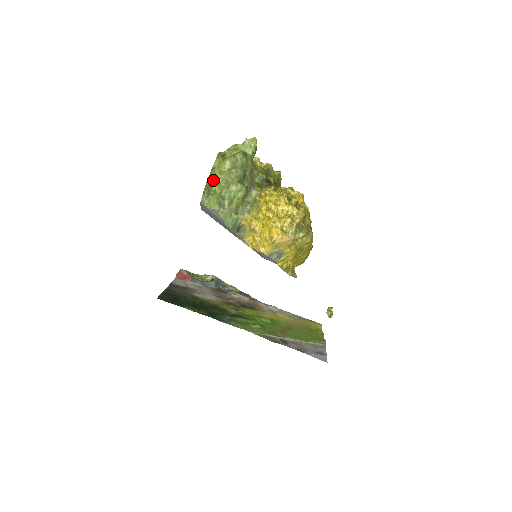
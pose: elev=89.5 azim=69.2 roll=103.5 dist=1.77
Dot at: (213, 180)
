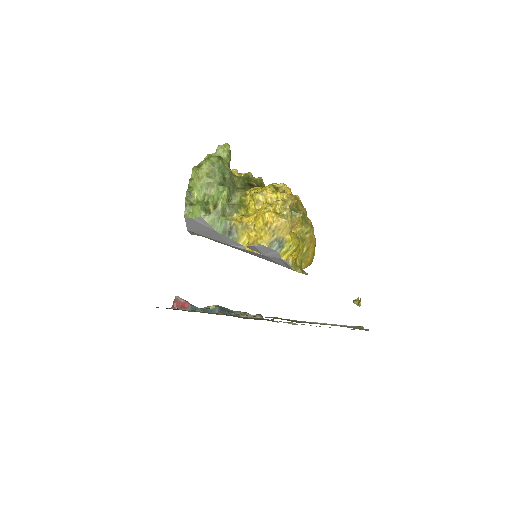
Dot at: (193, 190)
